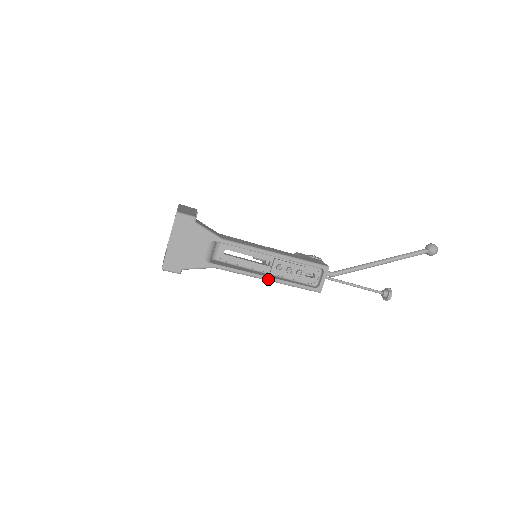
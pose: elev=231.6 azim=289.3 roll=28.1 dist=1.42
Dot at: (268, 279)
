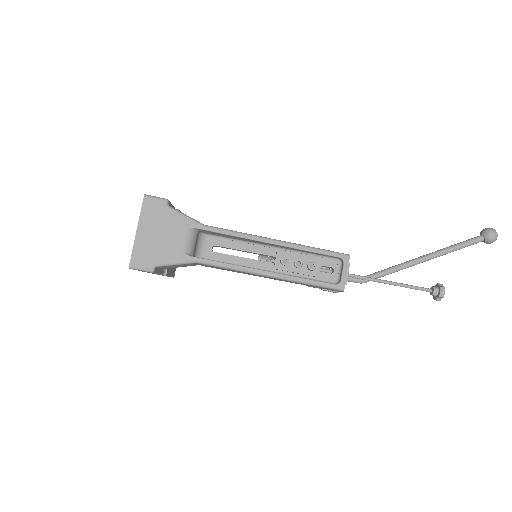
Dot at: (269, 274)
